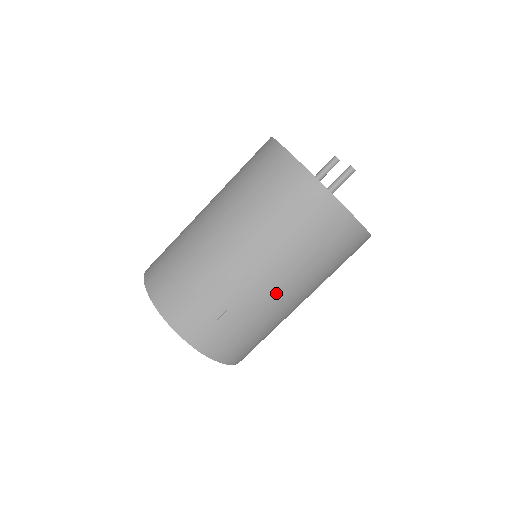
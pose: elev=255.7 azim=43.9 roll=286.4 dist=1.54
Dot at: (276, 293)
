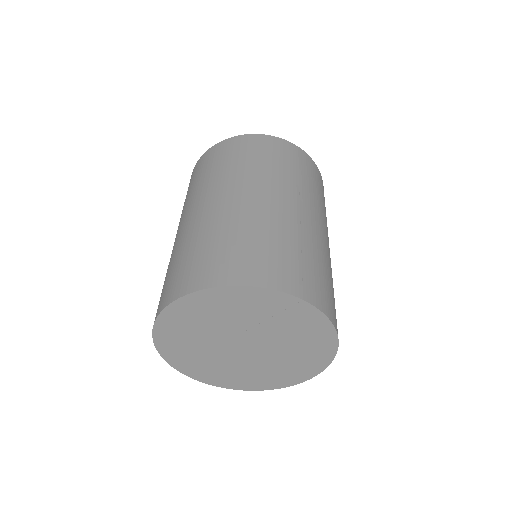
Dot at: (319, 228)
